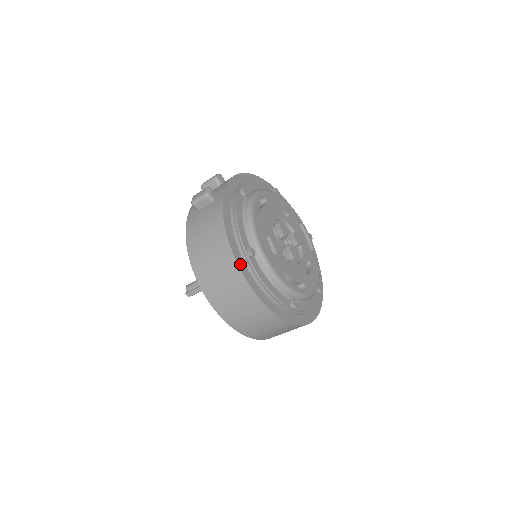
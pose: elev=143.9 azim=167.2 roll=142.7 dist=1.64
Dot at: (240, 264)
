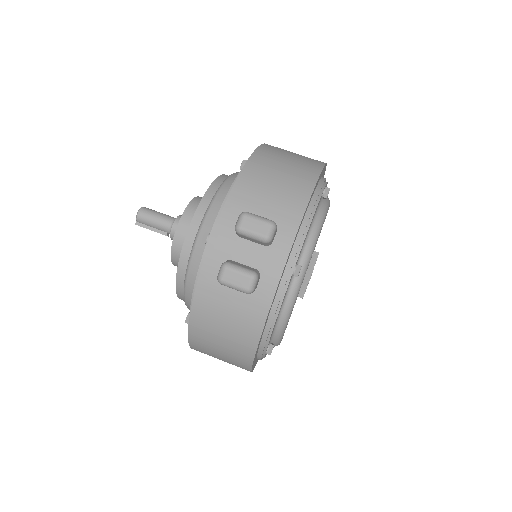
Dot at: (253, 365)
